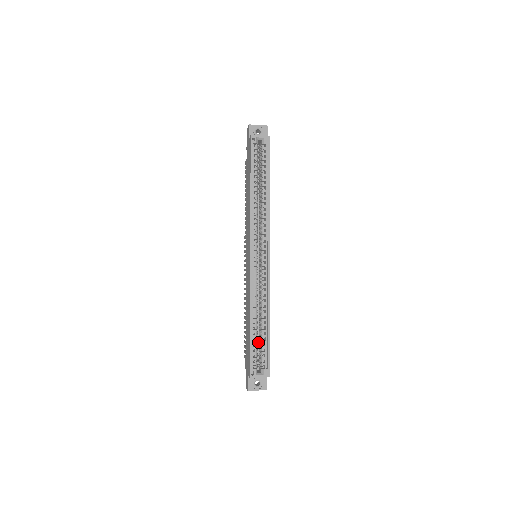
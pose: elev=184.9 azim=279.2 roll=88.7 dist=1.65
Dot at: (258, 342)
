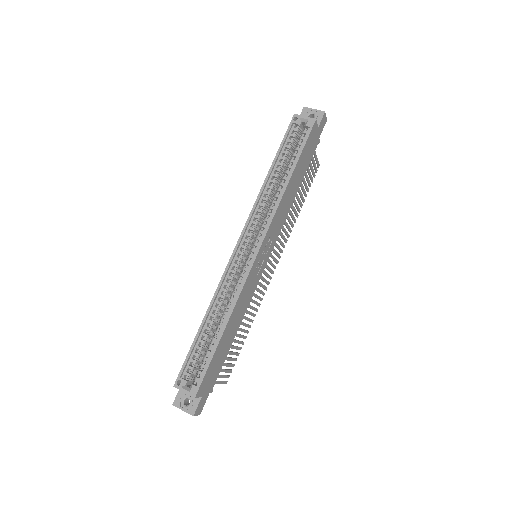
Dot at: occluded
